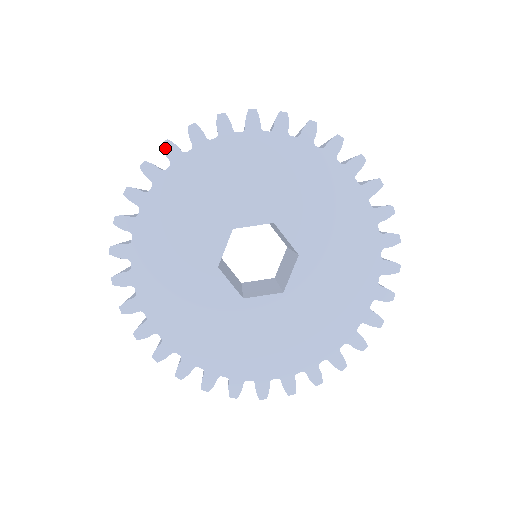
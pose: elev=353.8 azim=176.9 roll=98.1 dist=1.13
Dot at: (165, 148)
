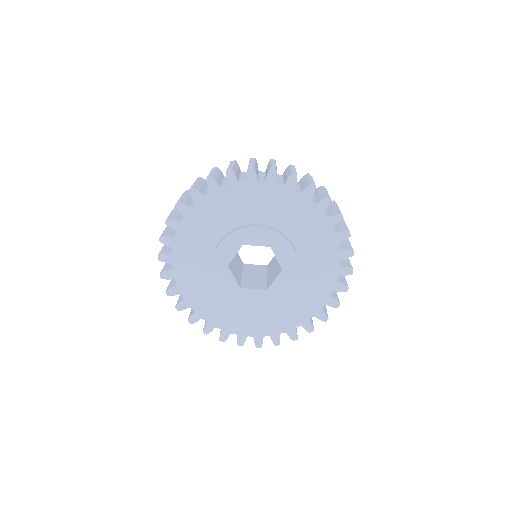
Dot at: (161, 260)
